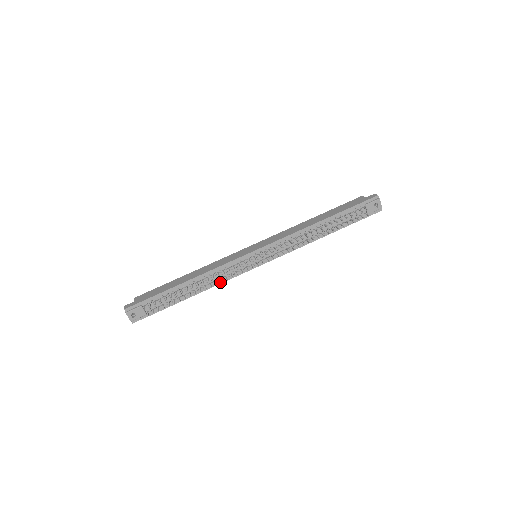
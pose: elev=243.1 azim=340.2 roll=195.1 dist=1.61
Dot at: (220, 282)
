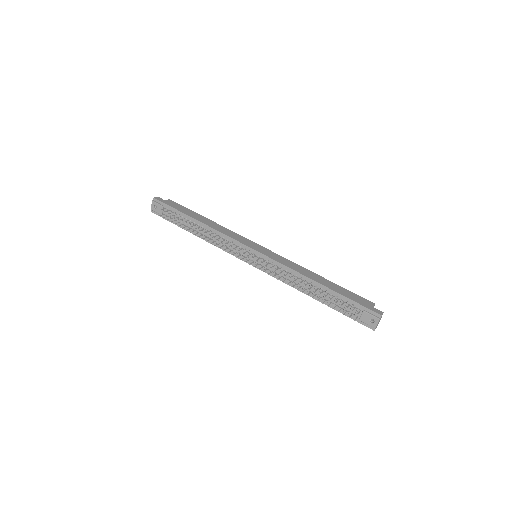
Dot at: (218, 245)
